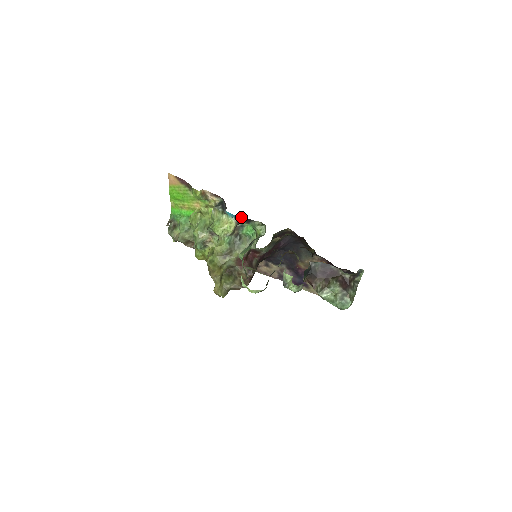
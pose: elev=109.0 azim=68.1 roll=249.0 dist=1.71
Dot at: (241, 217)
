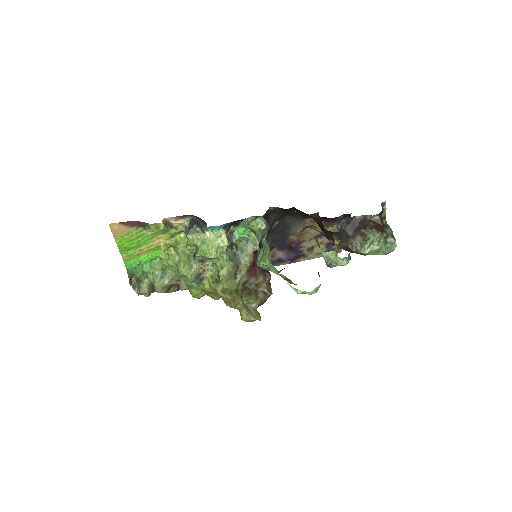
Dot at: (229, 223)
